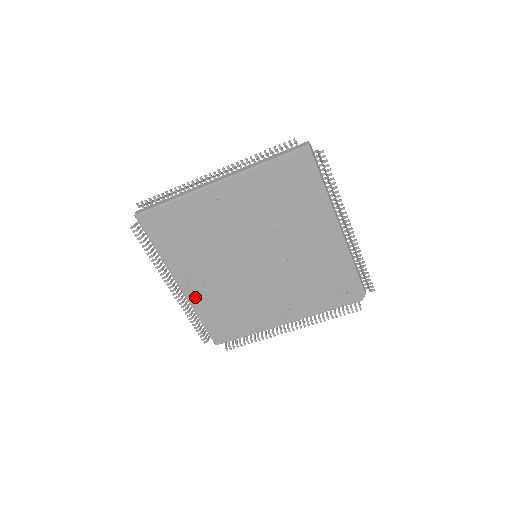
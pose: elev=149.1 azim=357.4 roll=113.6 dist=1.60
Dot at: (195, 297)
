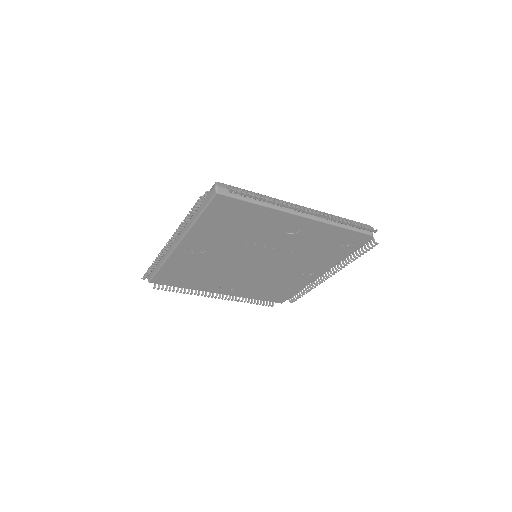
Dot at: (238, 293)
